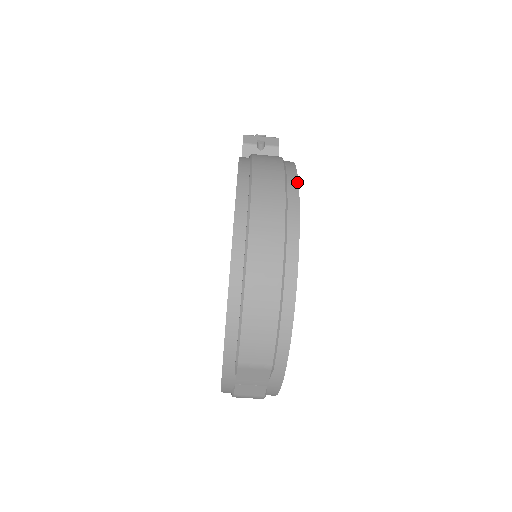
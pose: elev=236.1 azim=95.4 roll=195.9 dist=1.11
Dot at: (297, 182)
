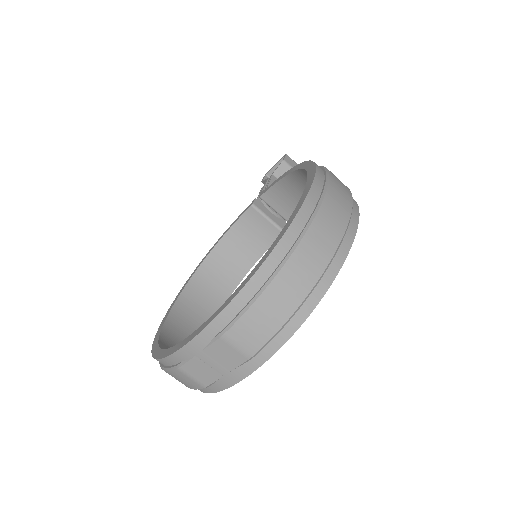
Dot at: occluded
